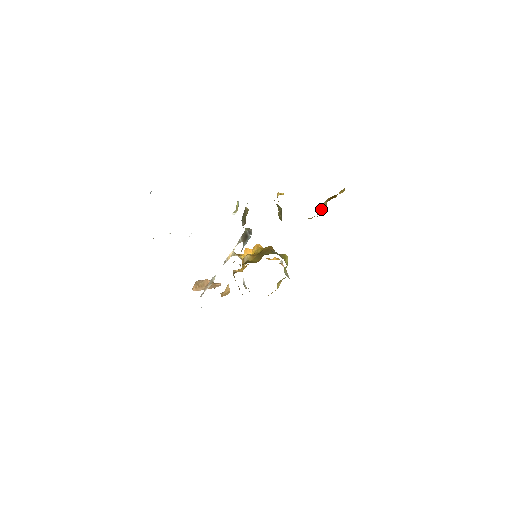
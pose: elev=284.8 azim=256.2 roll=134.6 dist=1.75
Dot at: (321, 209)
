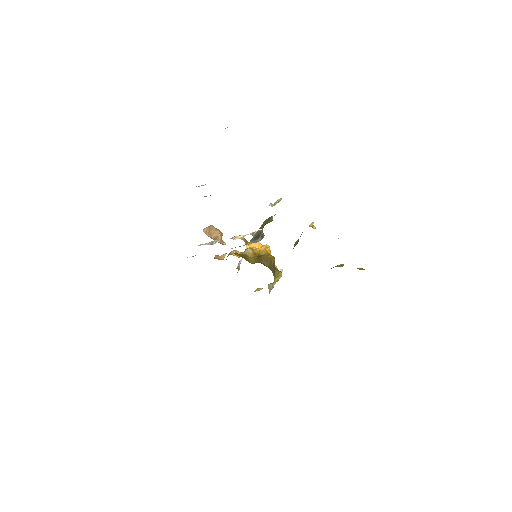
Dot at: (333, 267)
